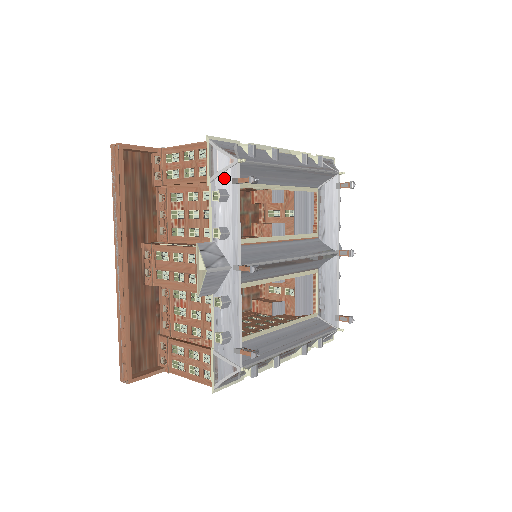
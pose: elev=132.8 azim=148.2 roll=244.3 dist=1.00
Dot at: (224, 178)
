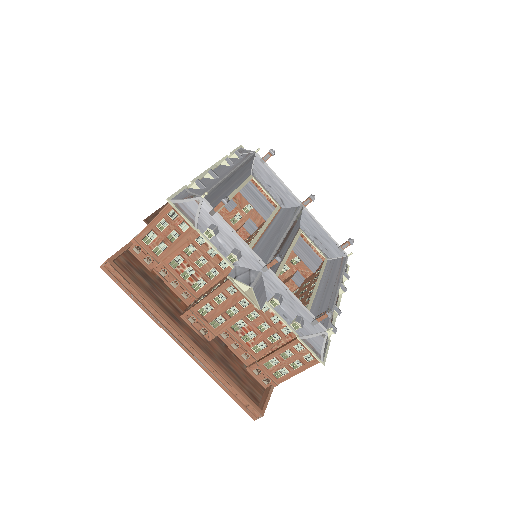
Dot at: (203, 217)
